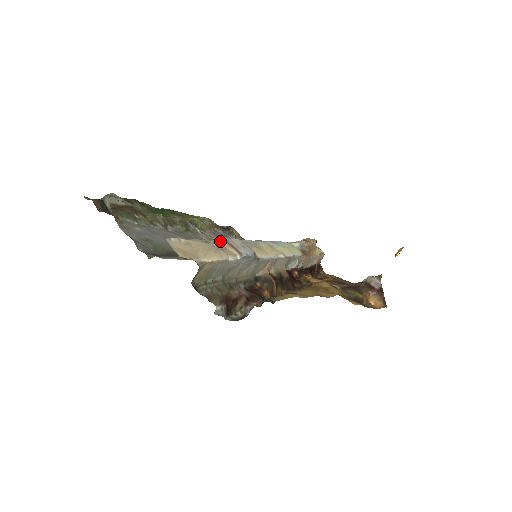
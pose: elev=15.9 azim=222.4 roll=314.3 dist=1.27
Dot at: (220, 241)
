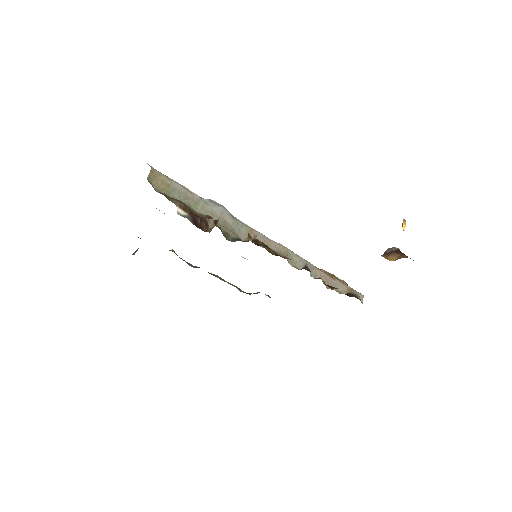
Dot at: occluded
